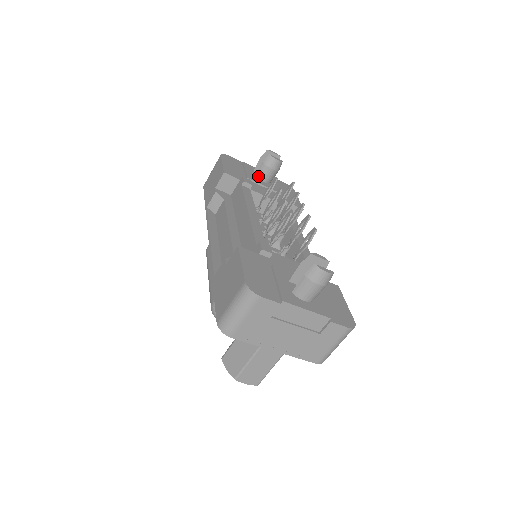
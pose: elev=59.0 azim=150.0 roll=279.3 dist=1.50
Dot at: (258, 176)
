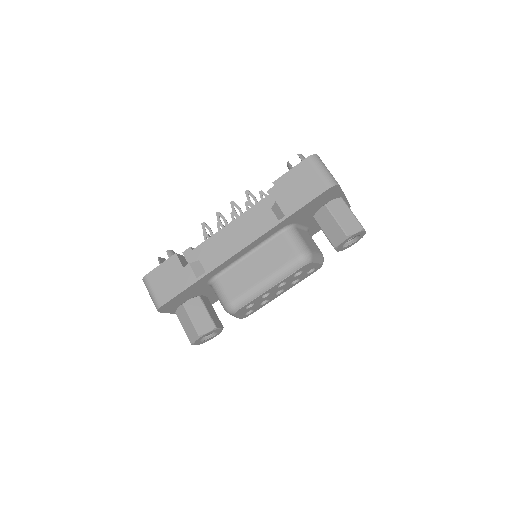
Dot at: occluded
